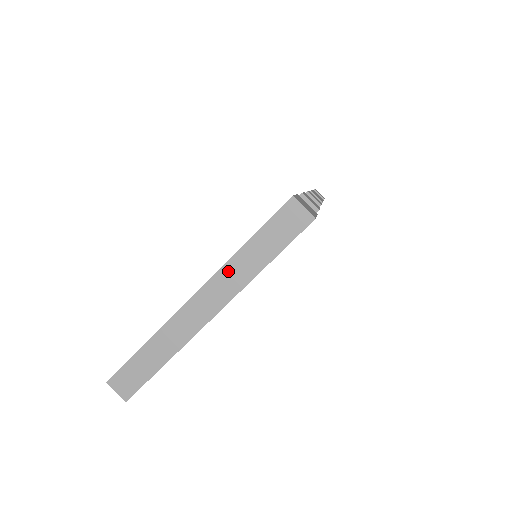
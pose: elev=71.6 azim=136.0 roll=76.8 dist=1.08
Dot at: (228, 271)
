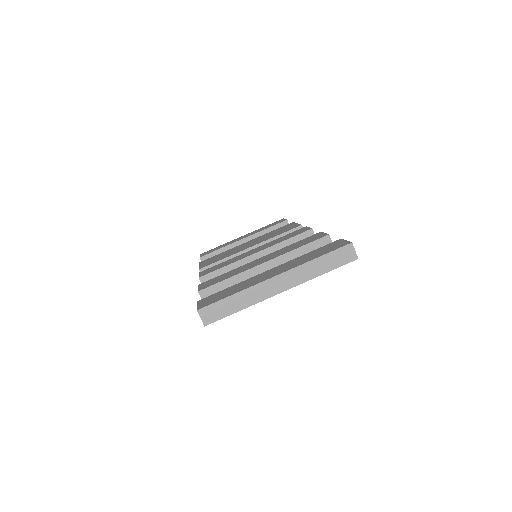
Dot at: (301, 269)
